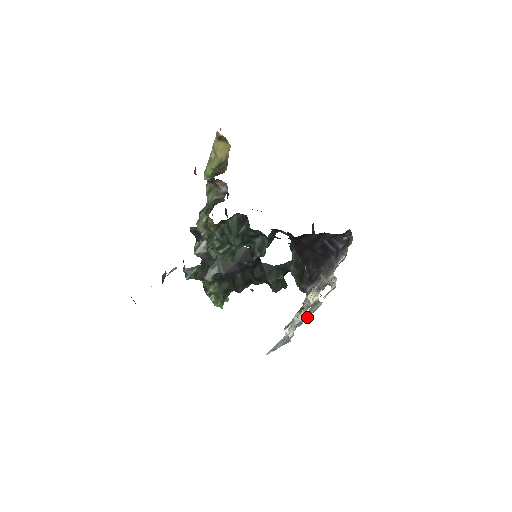
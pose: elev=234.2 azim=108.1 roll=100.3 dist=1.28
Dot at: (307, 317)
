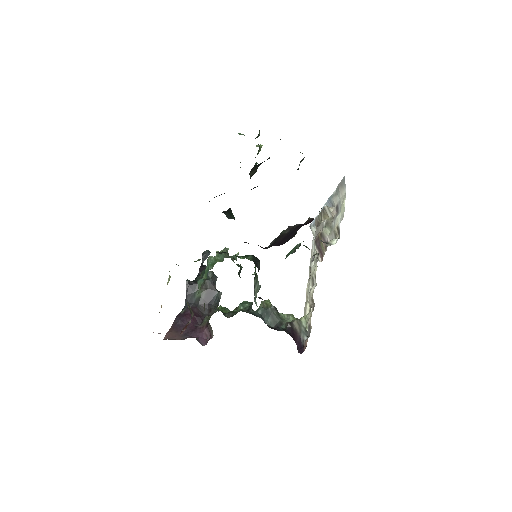
Dot at: (334, 205)
